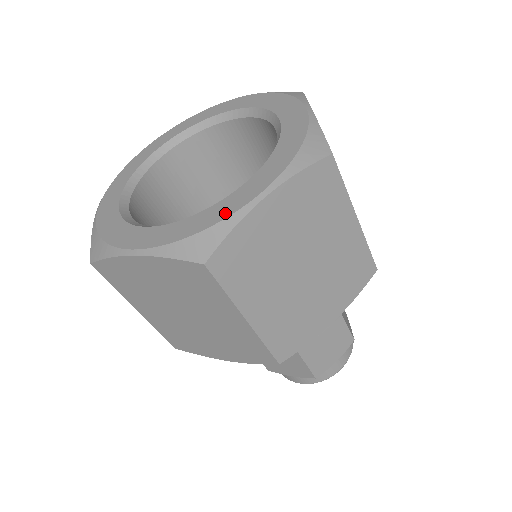
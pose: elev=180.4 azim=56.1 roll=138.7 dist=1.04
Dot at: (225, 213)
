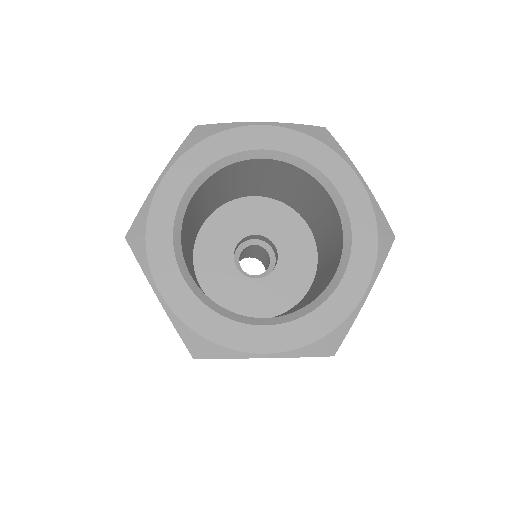
Dot at: (342, 314)
